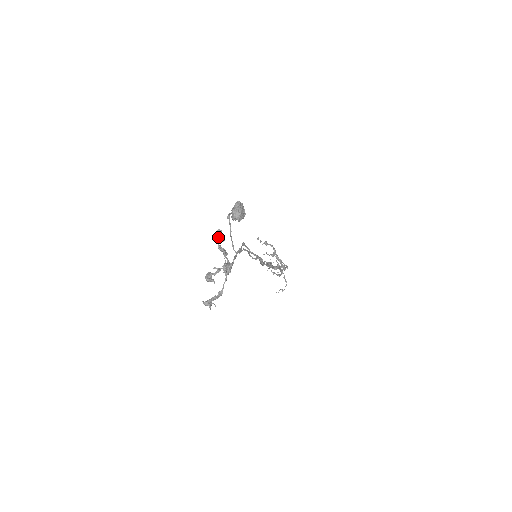
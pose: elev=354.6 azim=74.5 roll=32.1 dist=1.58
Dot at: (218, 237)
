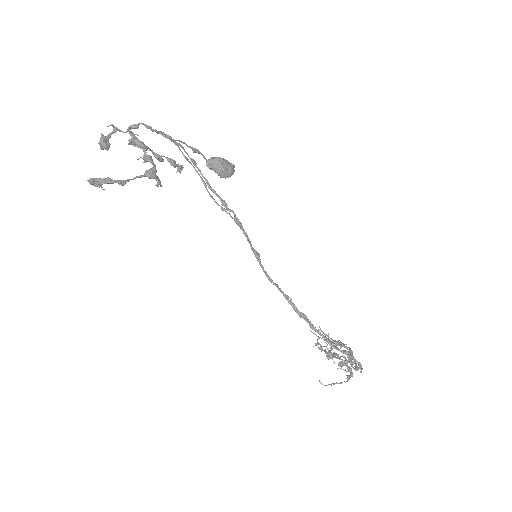
Dot at: (169, 161)
